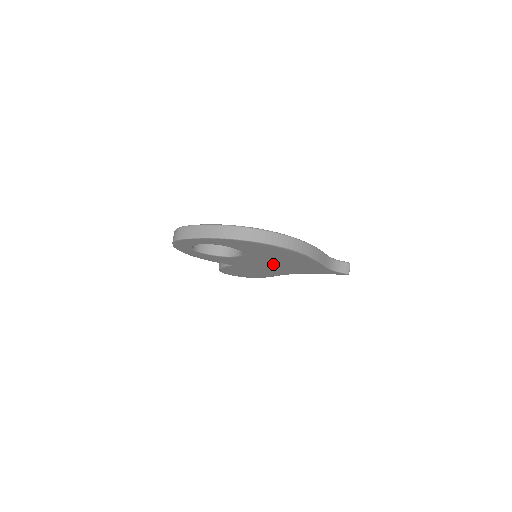
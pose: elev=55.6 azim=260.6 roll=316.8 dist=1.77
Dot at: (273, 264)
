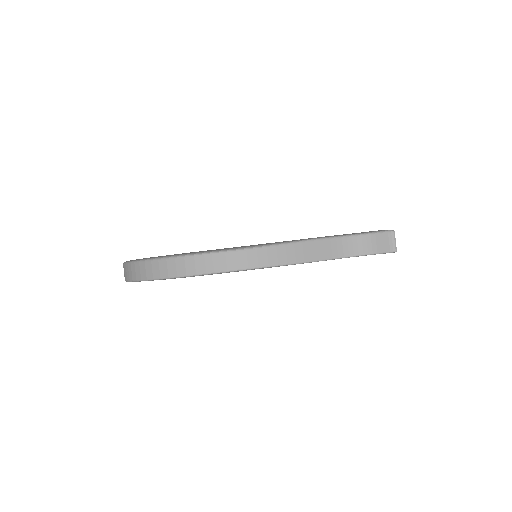
Dot at: occluded
